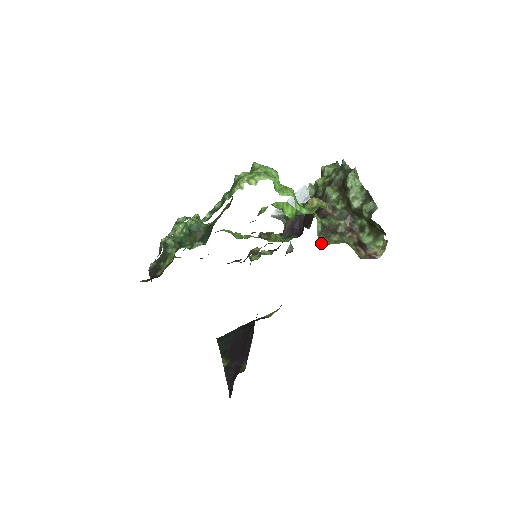
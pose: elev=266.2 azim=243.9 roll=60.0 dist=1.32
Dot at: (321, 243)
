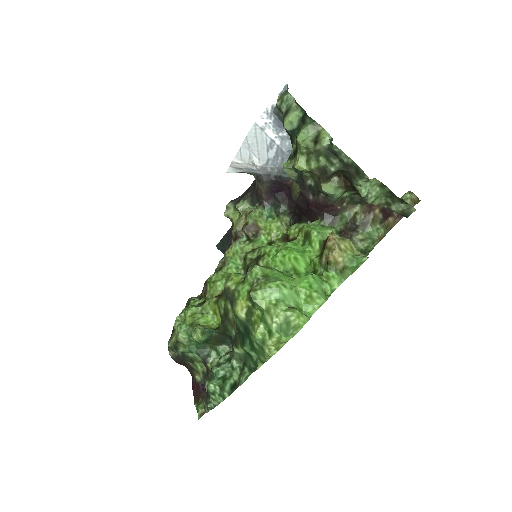
Dot at: occluded
